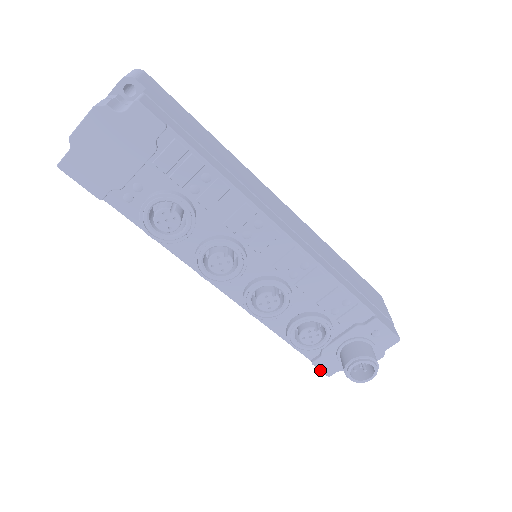
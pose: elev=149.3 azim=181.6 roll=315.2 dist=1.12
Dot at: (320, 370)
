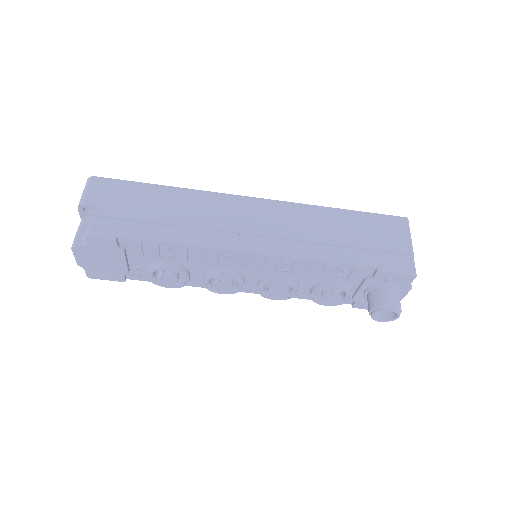
Dot at: occluded
